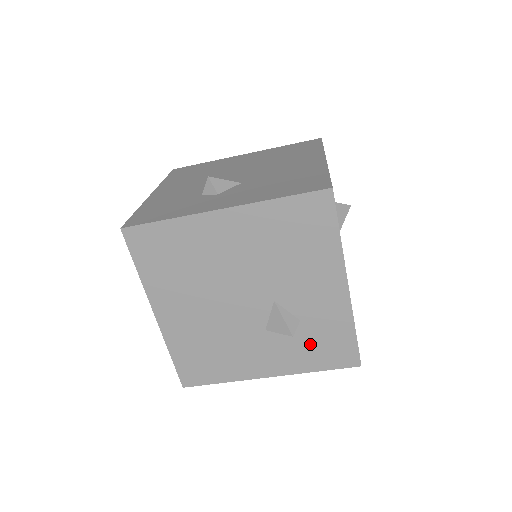
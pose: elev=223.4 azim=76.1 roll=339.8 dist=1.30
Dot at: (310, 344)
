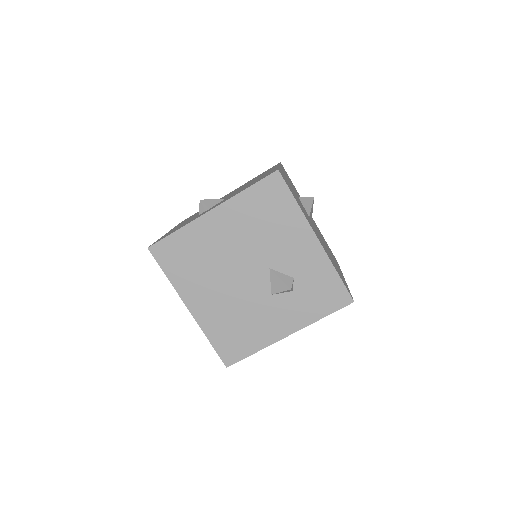
Dot at: (308, 296)
